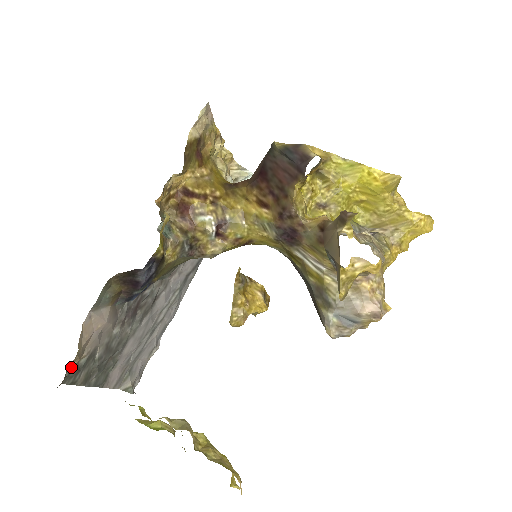
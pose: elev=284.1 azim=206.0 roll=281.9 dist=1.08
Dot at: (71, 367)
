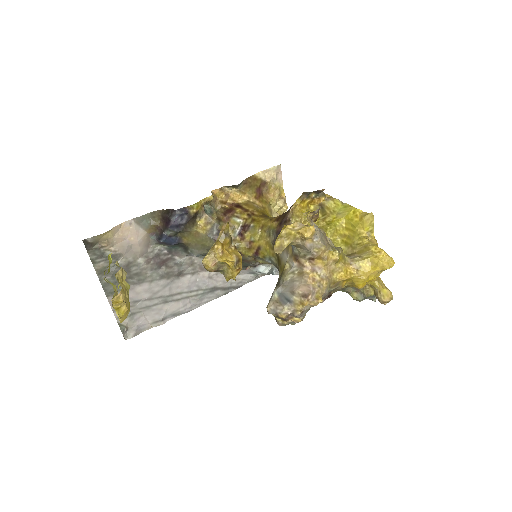
Dot at: (99, 246)
